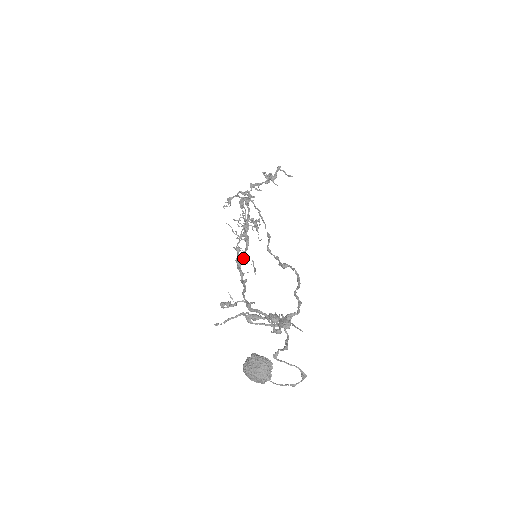
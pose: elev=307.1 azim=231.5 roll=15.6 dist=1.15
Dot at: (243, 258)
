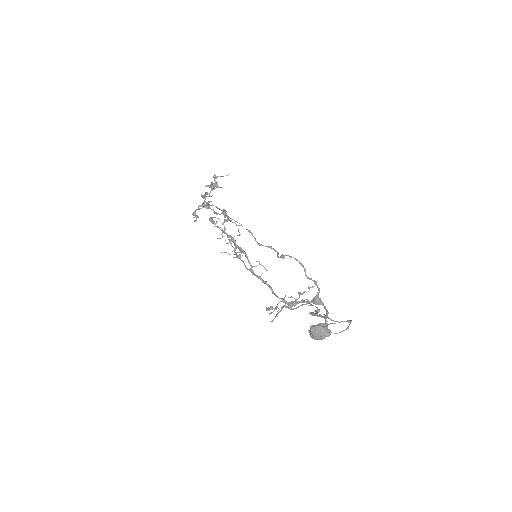
Dot at: (251, 266)
